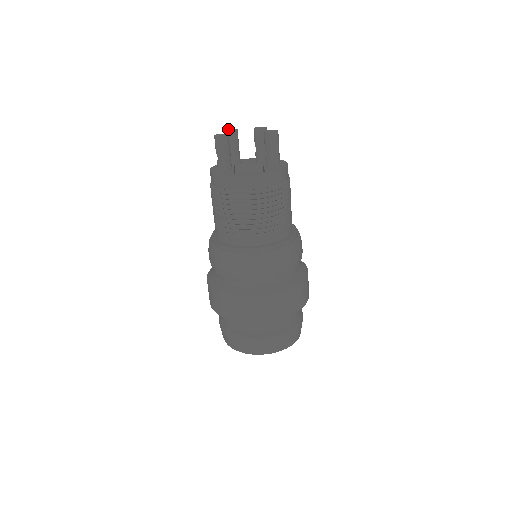
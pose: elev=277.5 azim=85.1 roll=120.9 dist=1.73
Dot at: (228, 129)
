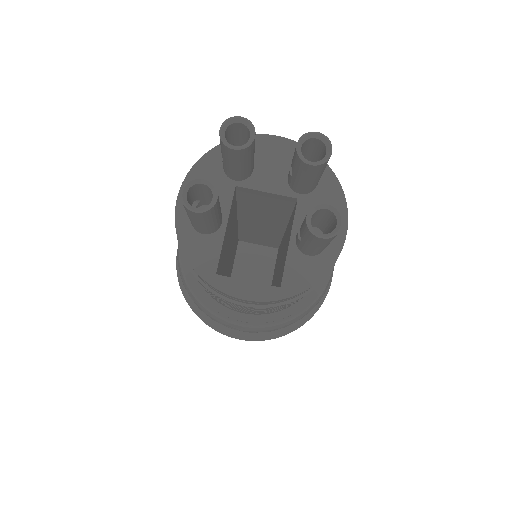
Dot at: occluded
